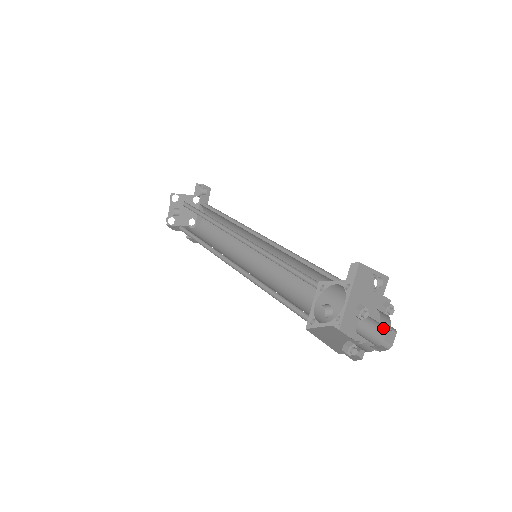
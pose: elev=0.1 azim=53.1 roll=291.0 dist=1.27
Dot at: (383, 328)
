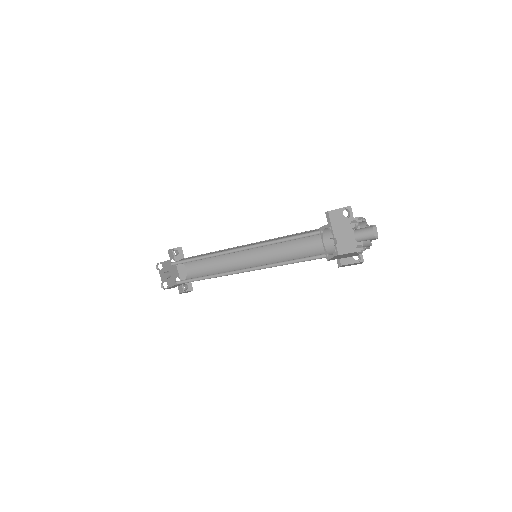
Dot at: (369, 227)
